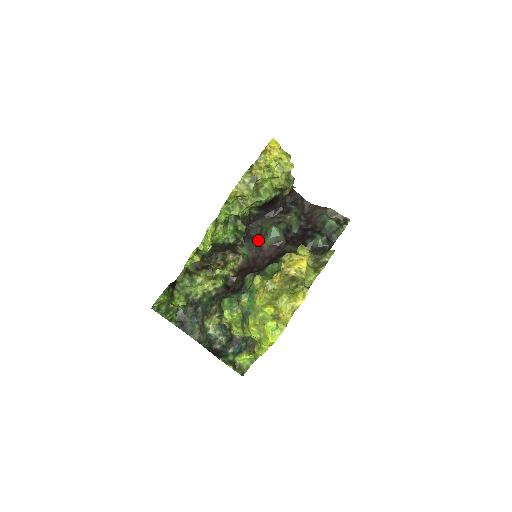
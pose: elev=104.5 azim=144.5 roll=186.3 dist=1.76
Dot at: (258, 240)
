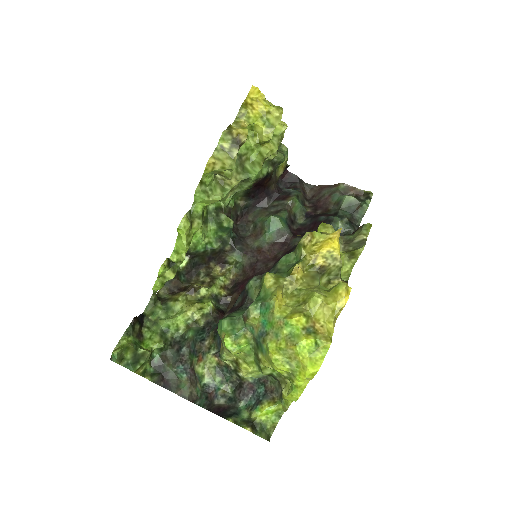
Dot at: (253, 239)
